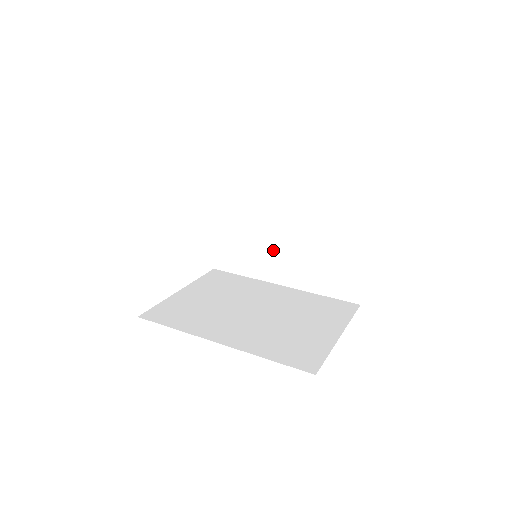
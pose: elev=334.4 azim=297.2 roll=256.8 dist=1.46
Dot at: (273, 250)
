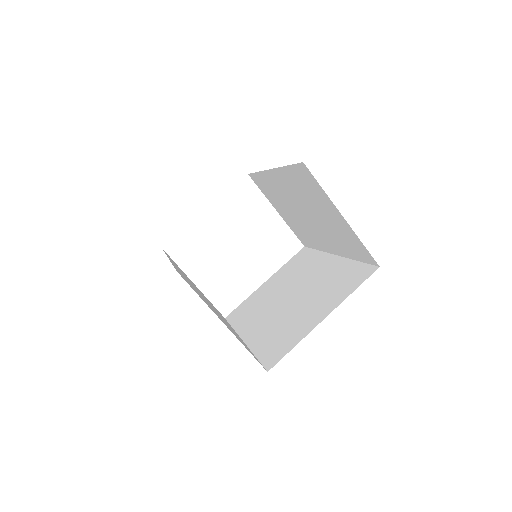
Dot at: (309, 226)
